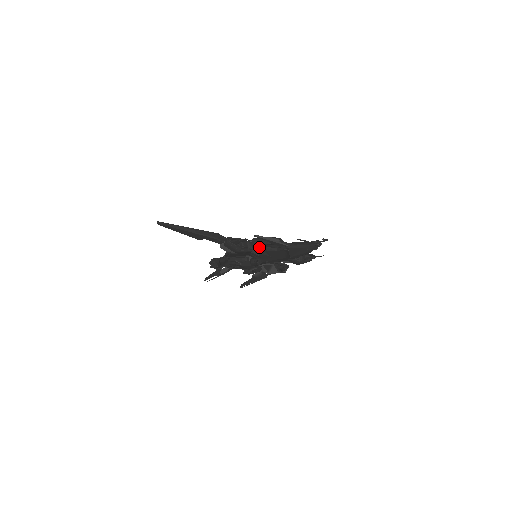
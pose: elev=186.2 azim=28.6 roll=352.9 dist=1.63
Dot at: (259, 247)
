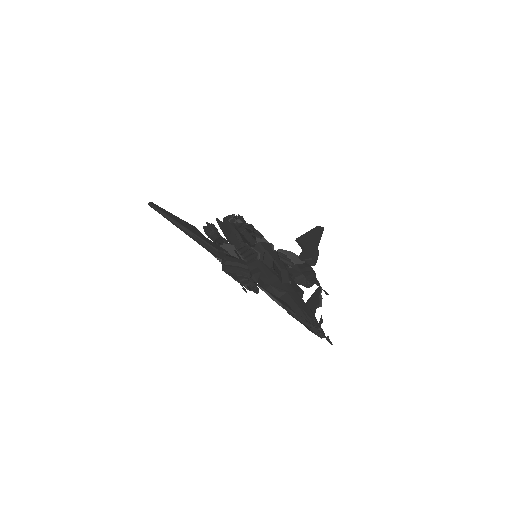
Dot at: (260, 275)
